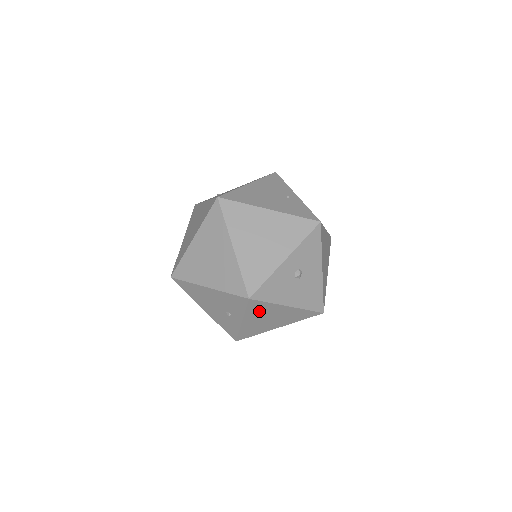
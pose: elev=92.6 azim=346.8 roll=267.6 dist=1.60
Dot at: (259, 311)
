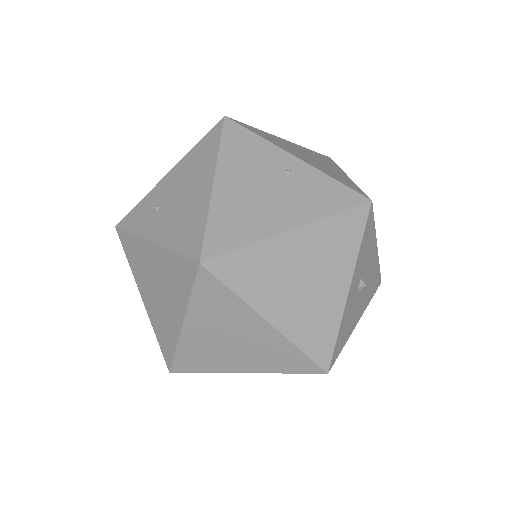
Dot at: occluded
